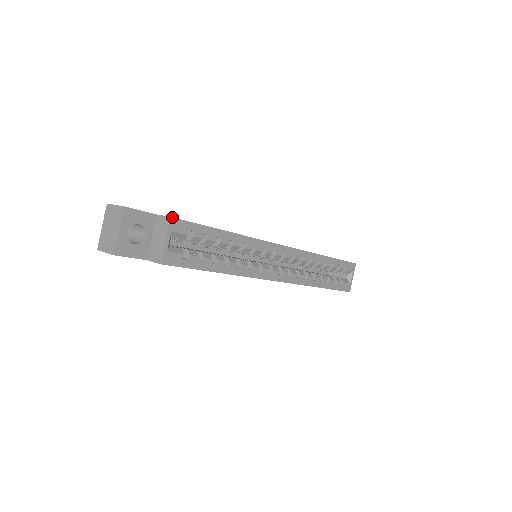
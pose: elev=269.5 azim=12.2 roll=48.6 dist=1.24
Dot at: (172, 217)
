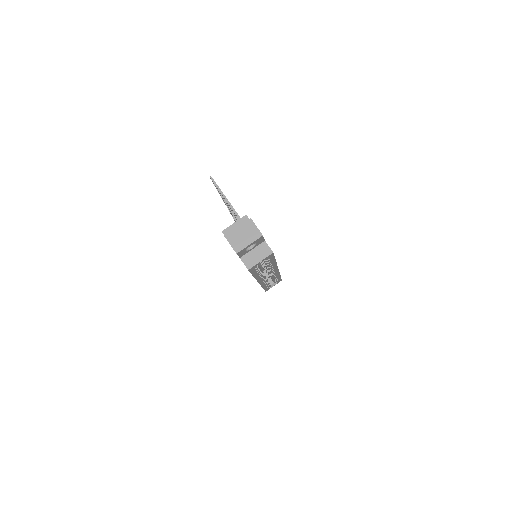
Dot at: occluded
